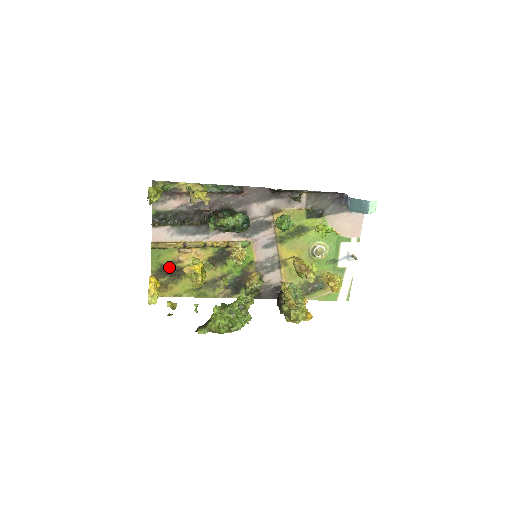
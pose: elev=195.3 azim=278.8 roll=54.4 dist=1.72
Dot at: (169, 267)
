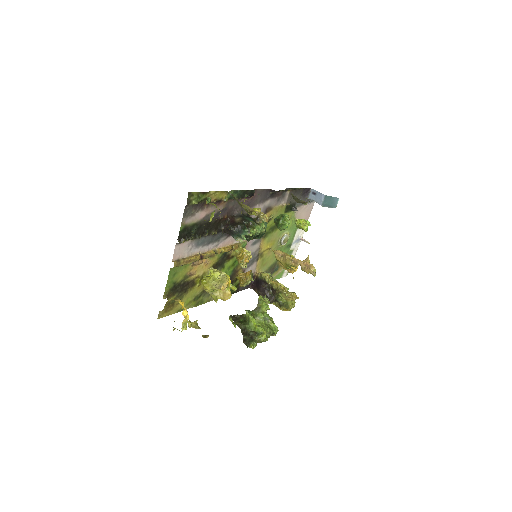
Dot at: (180, 283)
